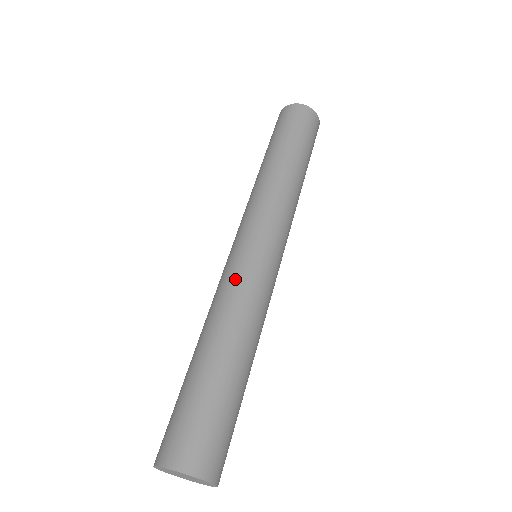
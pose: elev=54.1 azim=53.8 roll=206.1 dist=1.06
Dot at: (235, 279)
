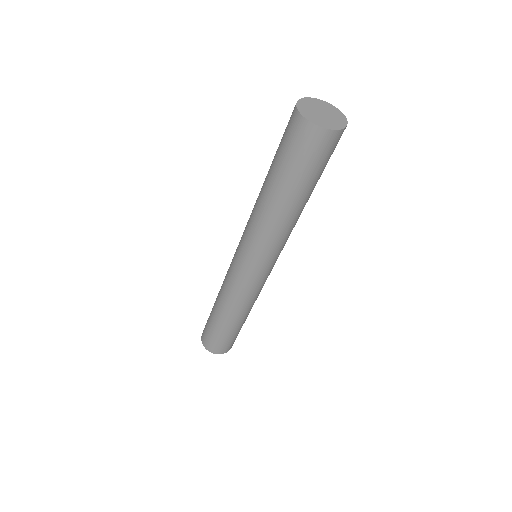
Dot at: (235, 288)
